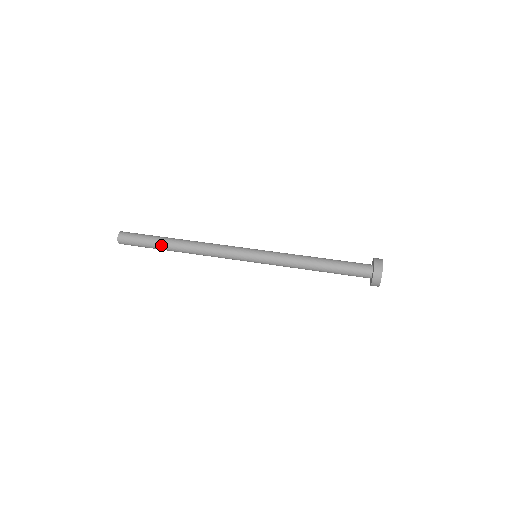
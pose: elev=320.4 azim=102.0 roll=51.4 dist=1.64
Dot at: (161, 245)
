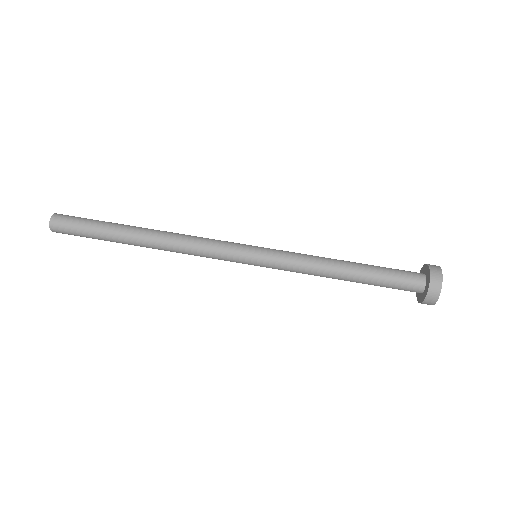
Dot at: (117, 242)
